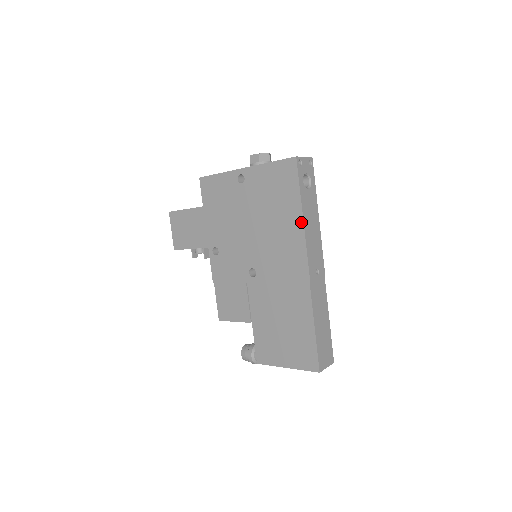
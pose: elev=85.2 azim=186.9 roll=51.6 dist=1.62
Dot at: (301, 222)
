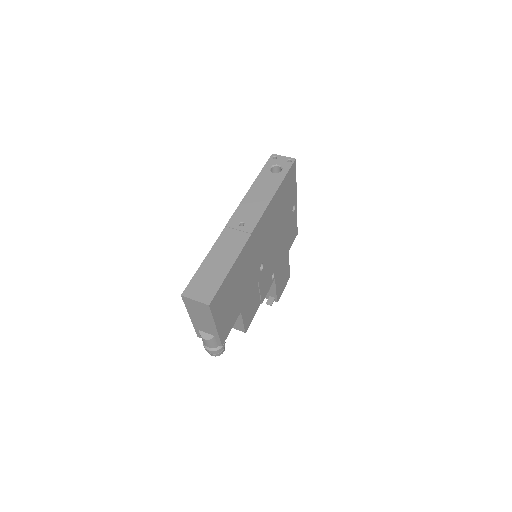
Dot at: (250, 190)
